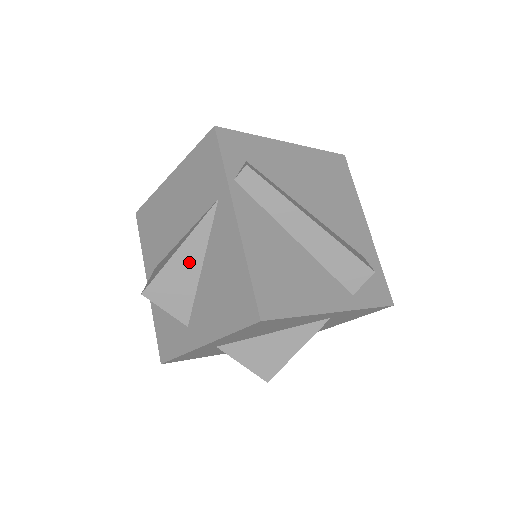
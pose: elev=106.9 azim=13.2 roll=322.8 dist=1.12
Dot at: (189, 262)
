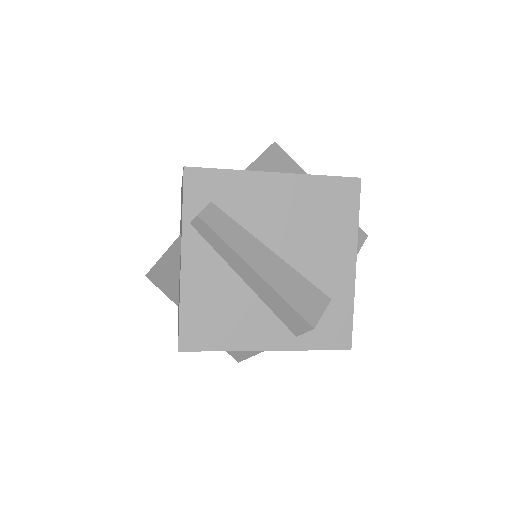
Dot at: (170, 268)
